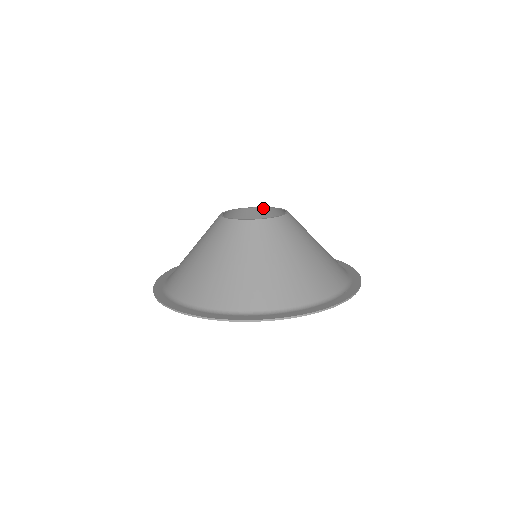
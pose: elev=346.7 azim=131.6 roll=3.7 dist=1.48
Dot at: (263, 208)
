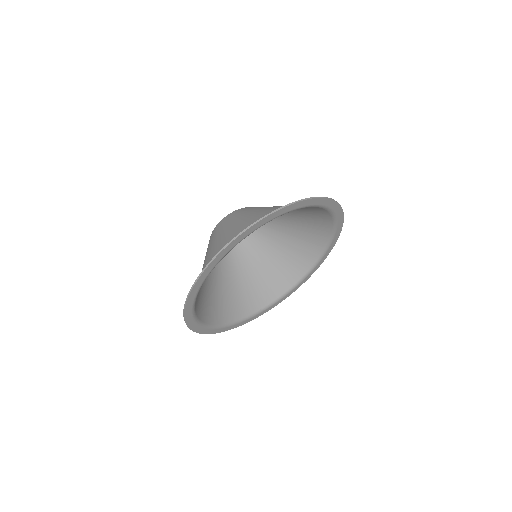
Dot at: occluded
